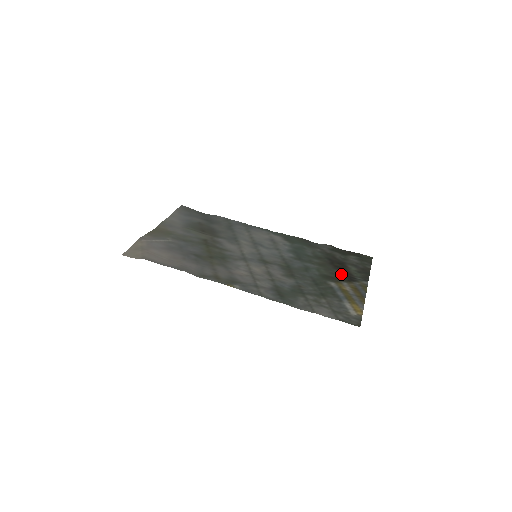
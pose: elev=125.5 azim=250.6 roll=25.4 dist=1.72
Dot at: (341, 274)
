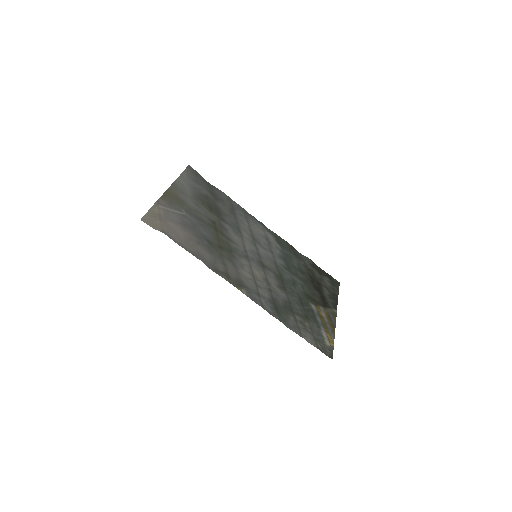
Dot at: (319, 296)
